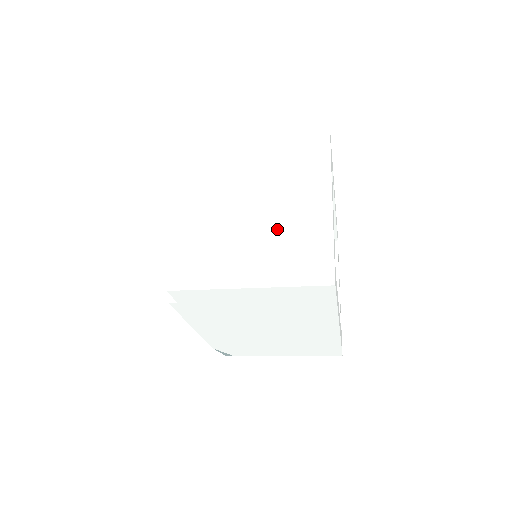
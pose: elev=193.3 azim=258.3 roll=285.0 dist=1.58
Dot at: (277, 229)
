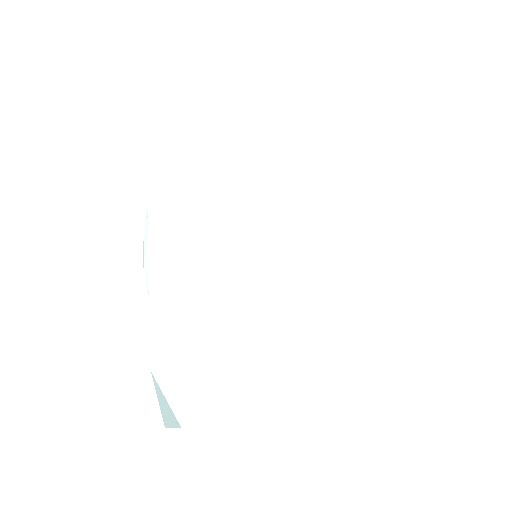
Dot at: occluded
